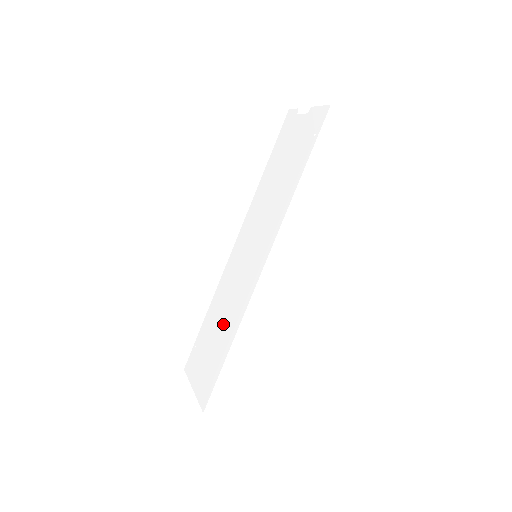
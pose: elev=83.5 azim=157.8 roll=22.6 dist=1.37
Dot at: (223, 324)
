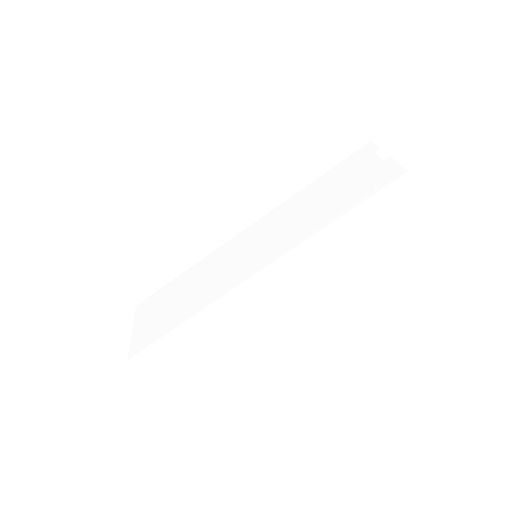
Dot at: (191, 295)
